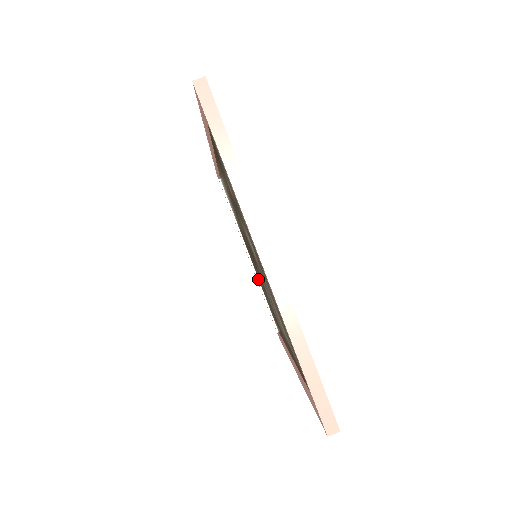
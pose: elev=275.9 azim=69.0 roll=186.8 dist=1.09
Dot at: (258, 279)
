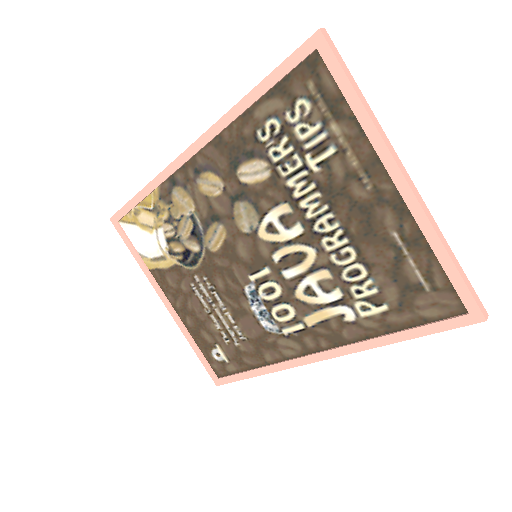
Dot at: (184, 325)
